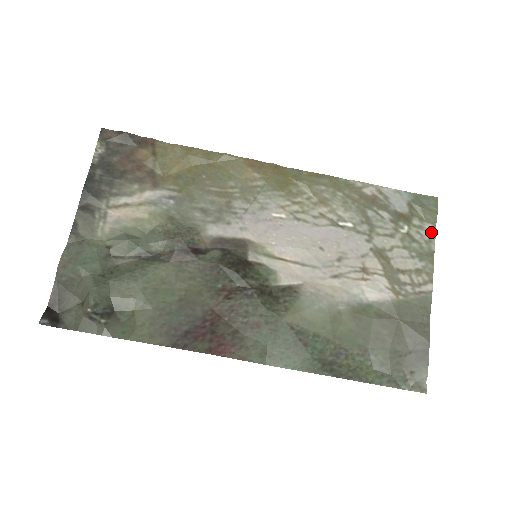
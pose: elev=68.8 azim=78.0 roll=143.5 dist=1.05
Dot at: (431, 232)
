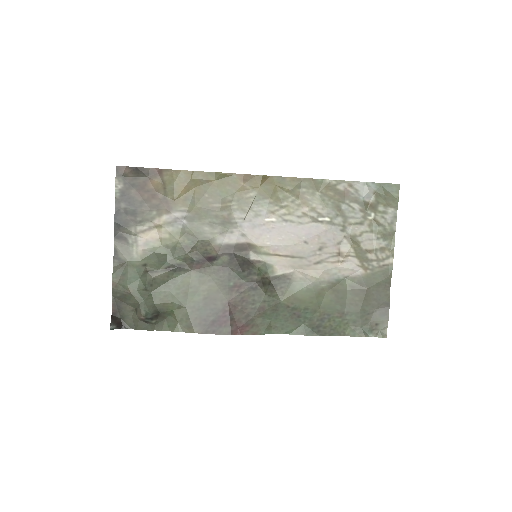
Dot at: (393, 215)
